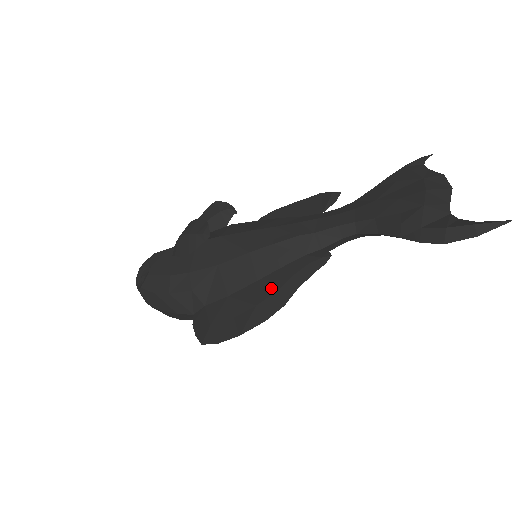
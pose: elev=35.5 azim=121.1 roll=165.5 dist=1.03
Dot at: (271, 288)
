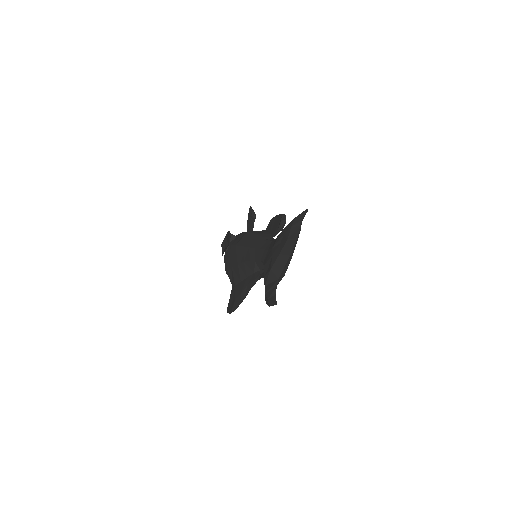
Dot at: (240, 290)
